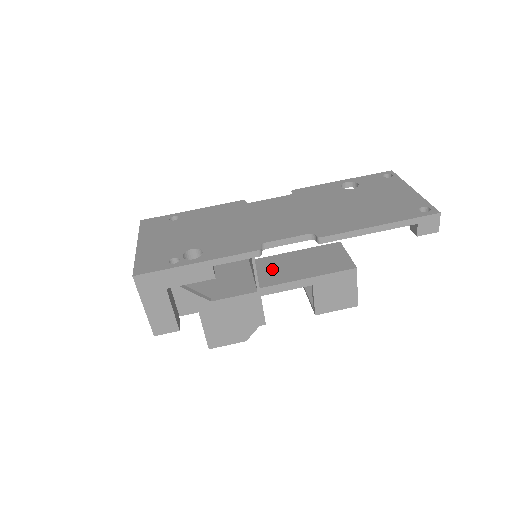
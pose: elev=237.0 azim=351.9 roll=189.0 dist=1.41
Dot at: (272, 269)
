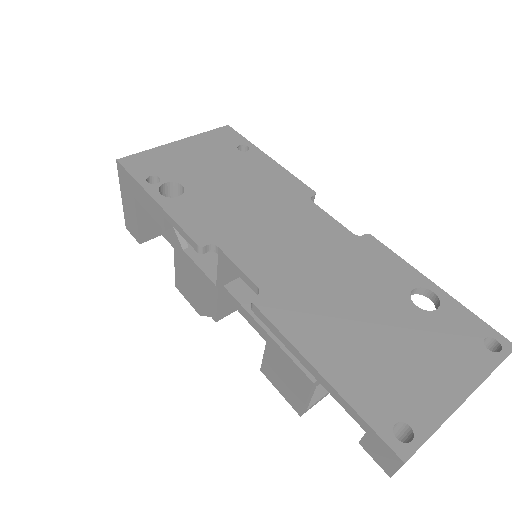
Dot at: occluded
